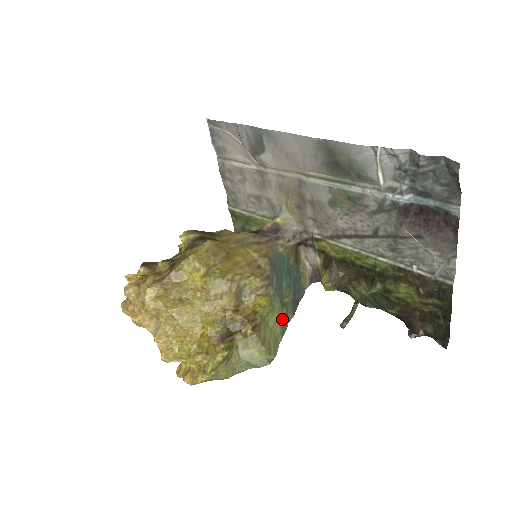
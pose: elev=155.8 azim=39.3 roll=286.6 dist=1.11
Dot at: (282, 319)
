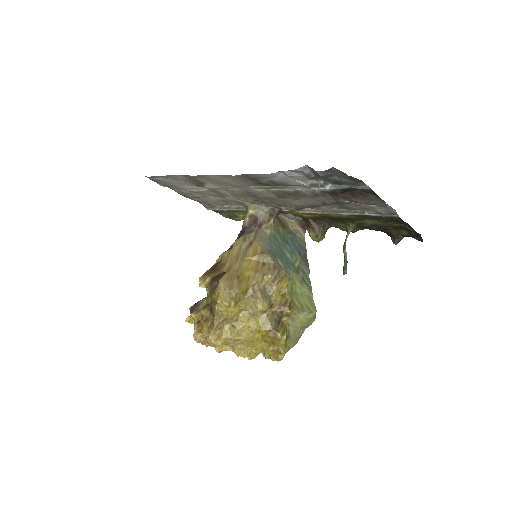
Dot at: (303, 280)
